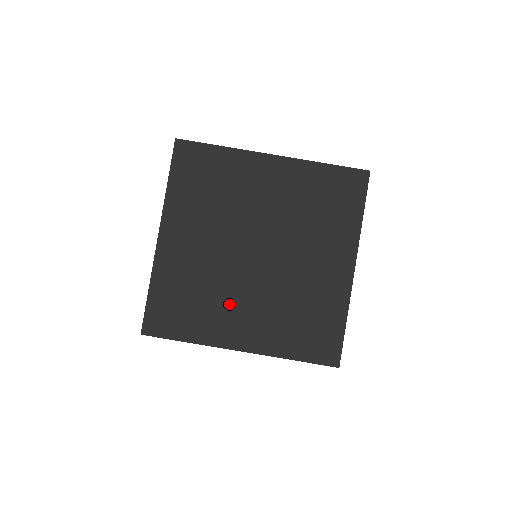
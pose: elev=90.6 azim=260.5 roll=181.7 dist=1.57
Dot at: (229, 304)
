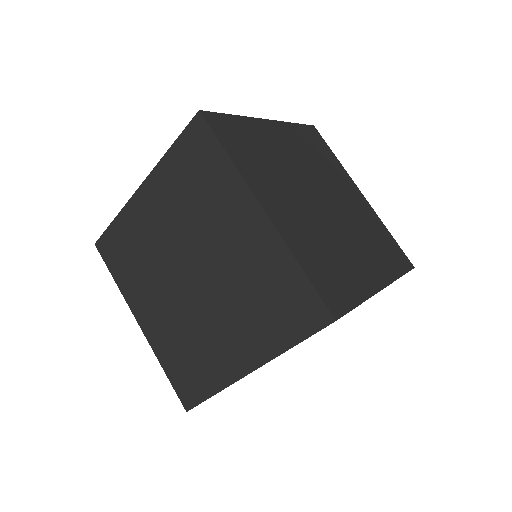
Dot at: (151, 288)
